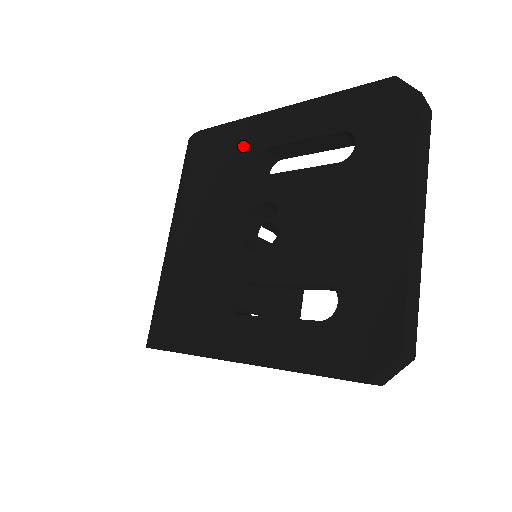
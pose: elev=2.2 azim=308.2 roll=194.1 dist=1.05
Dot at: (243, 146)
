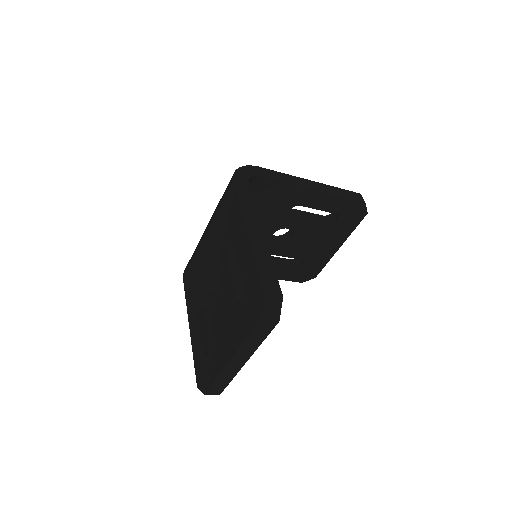
Dot at: (232, 226)
